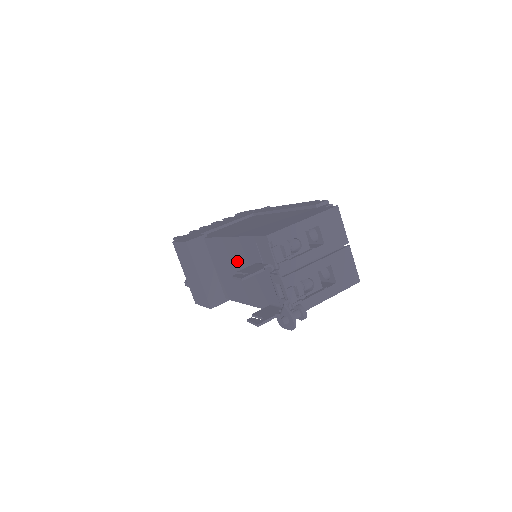
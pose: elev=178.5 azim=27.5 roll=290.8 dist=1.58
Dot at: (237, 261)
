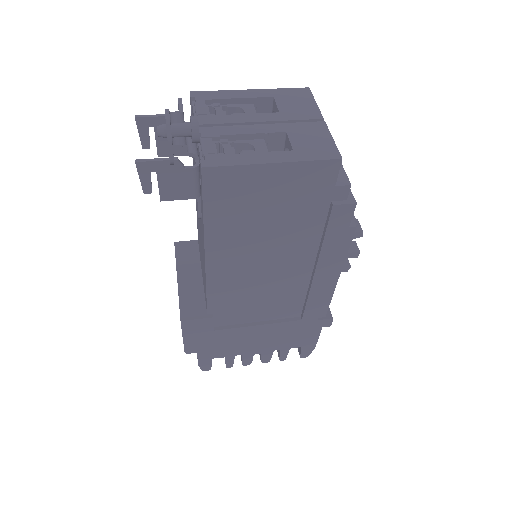
Dot at: occluded
